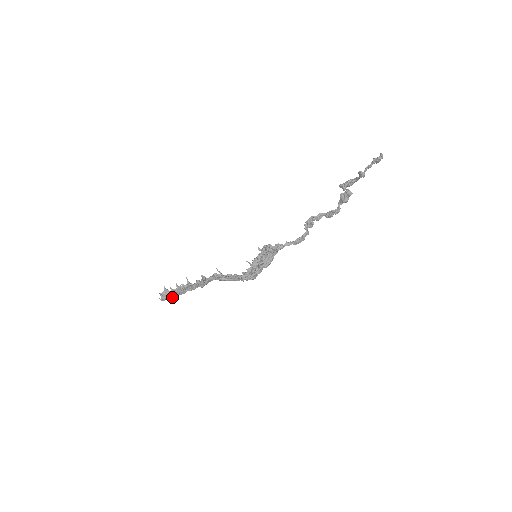
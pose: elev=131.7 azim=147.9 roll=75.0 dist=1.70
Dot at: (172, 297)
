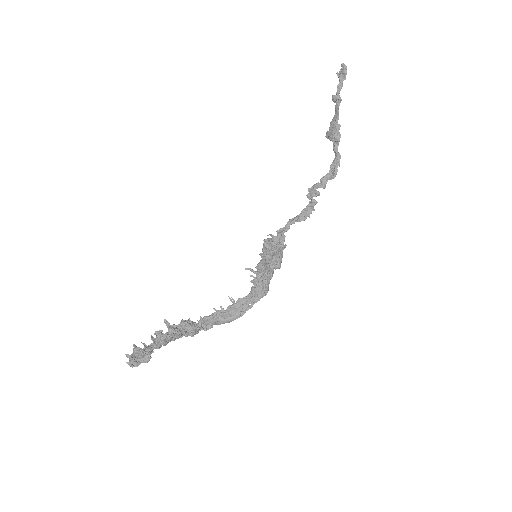
Dot at: (145, 353)
